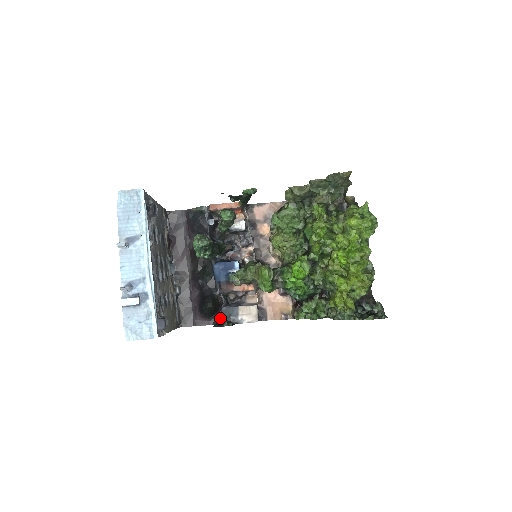
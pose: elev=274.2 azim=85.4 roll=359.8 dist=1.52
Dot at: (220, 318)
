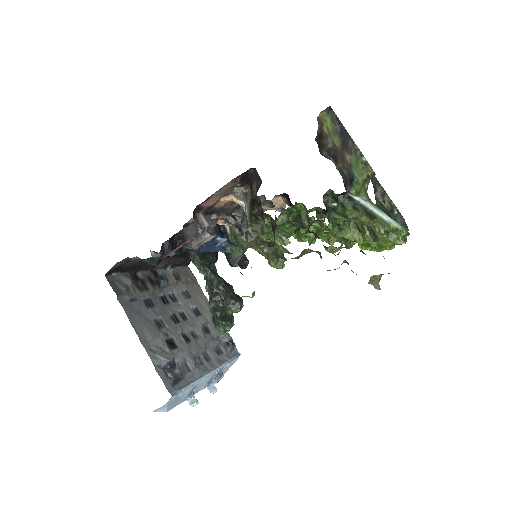
Dot at: (227, 254)
